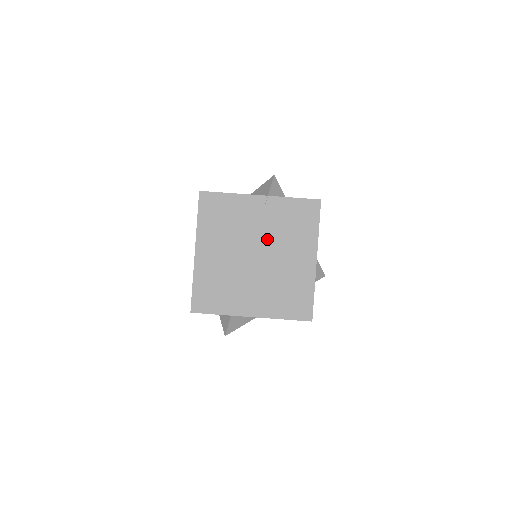
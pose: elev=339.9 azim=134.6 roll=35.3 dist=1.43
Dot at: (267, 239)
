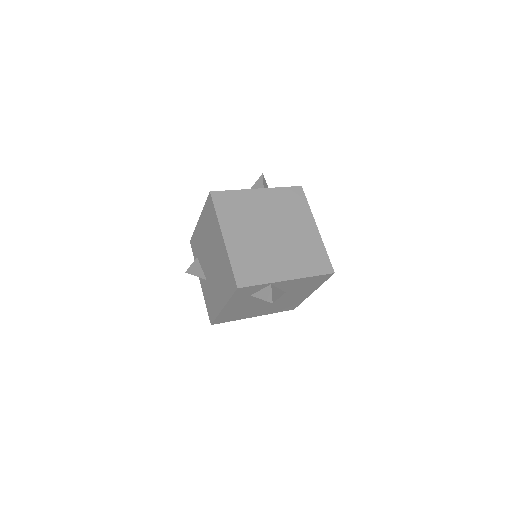
Dot at: (276, 218)
